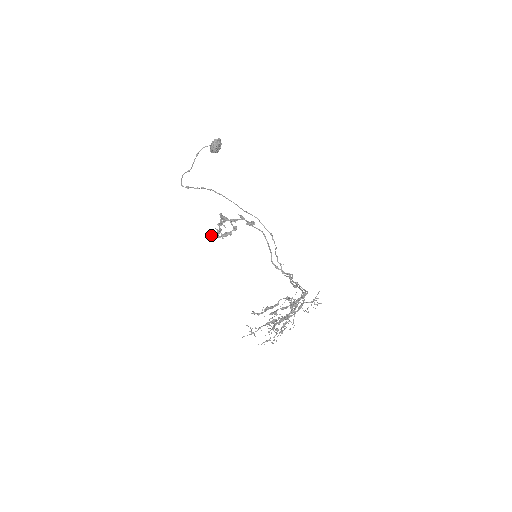
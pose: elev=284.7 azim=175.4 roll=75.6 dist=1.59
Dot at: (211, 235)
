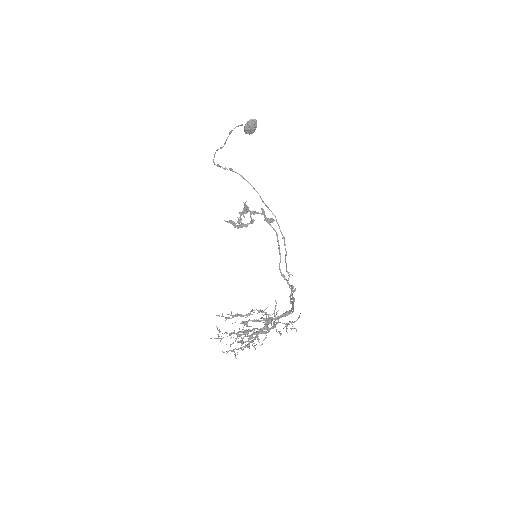
Dot at: (228, 222)
